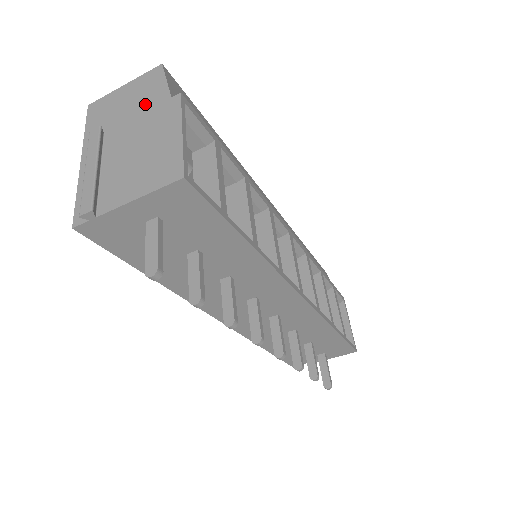
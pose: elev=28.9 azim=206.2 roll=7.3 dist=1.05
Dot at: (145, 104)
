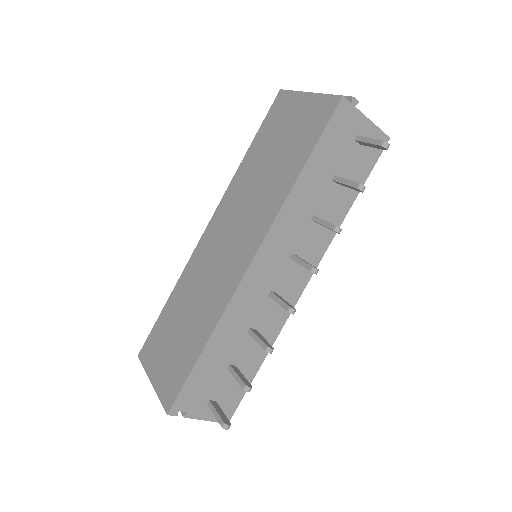
Dot at: occluded
